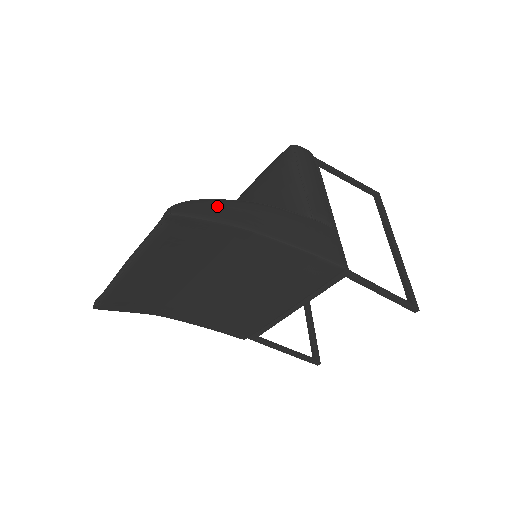
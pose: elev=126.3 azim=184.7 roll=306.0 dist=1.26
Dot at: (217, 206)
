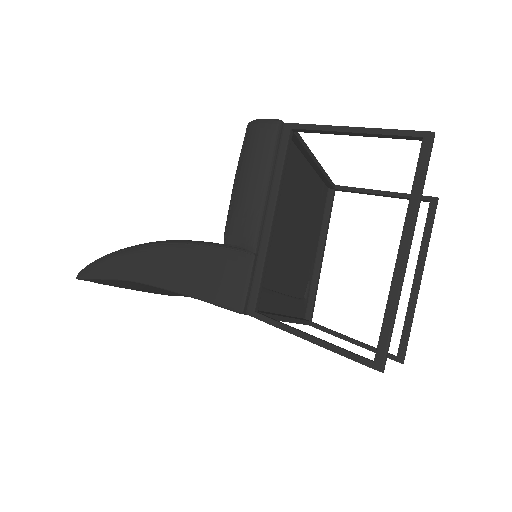
Dot at: (112, 262)
